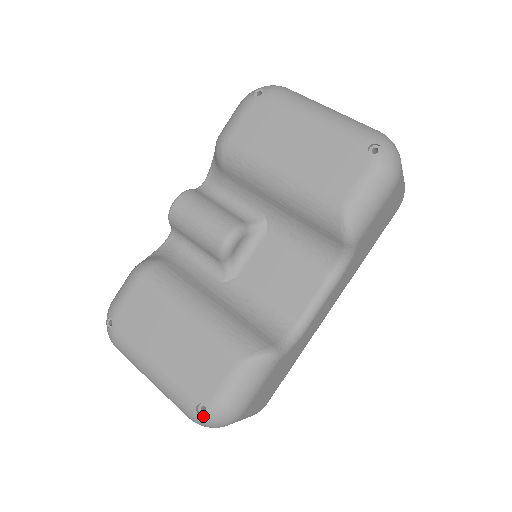
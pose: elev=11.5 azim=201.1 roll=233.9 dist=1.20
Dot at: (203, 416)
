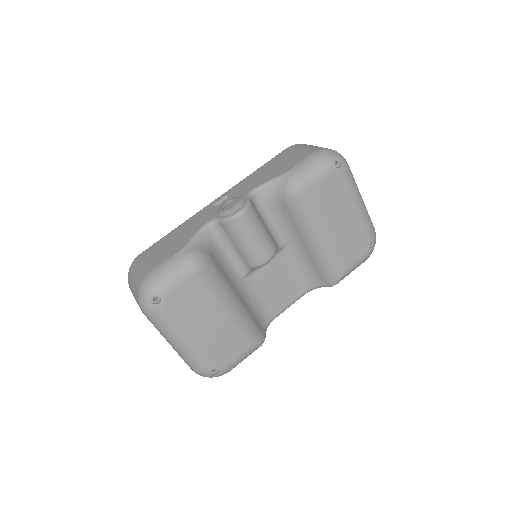
Dot at: (213, 375)
